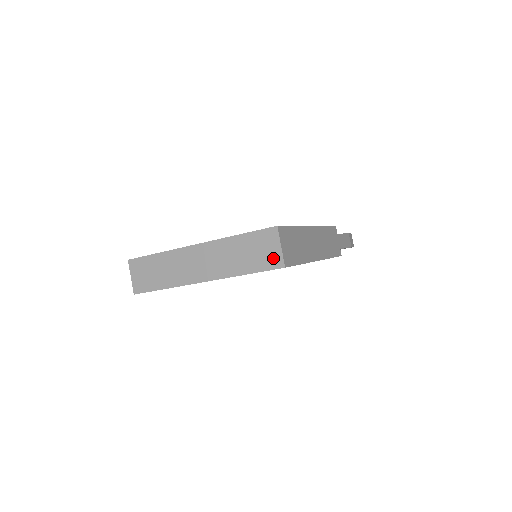
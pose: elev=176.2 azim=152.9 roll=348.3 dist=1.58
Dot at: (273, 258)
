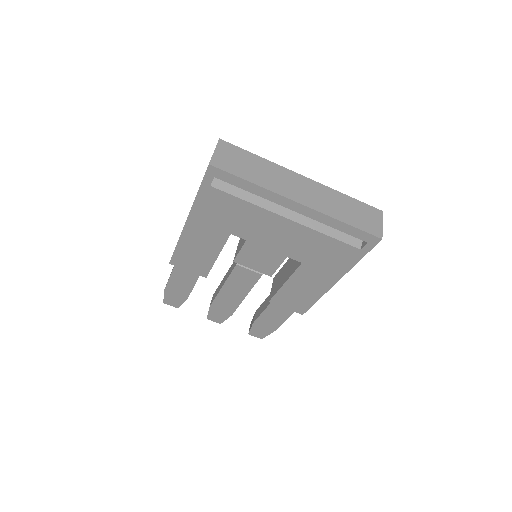
Dot at: (374, 227)
